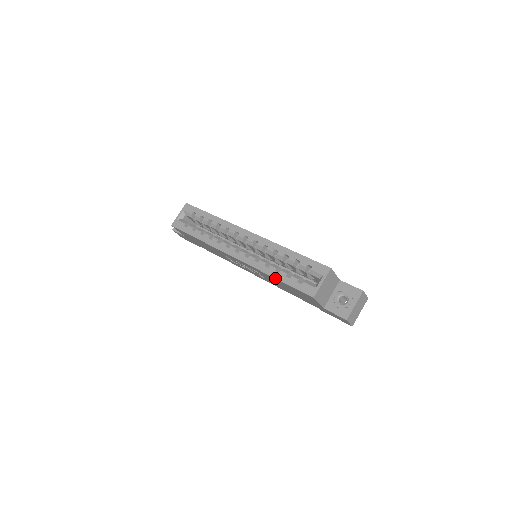
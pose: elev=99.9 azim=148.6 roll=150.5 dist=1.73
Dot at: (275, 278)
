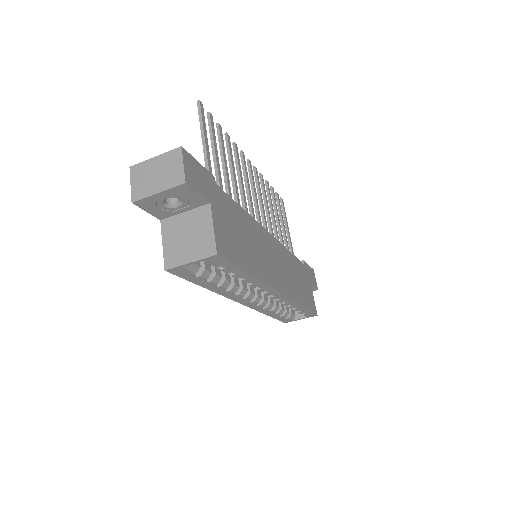
Dot at: occluded
